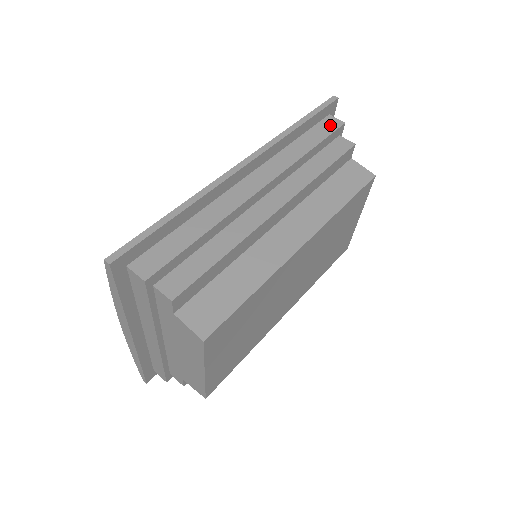
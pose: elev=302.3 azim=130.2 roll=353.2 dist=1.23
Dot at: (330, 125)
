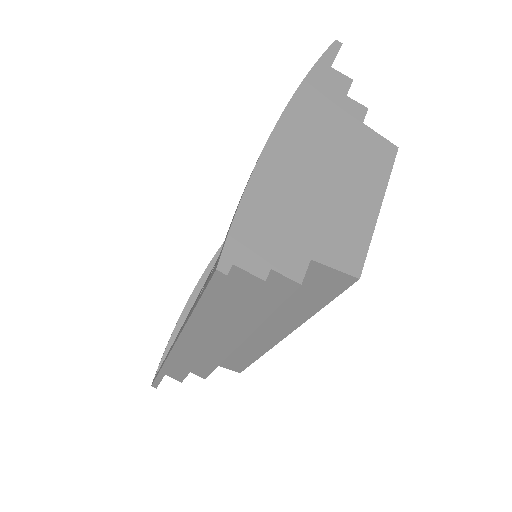
Dot at: (242, 285)
